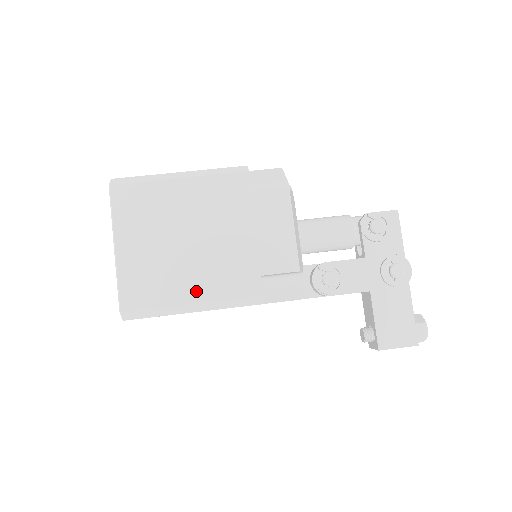
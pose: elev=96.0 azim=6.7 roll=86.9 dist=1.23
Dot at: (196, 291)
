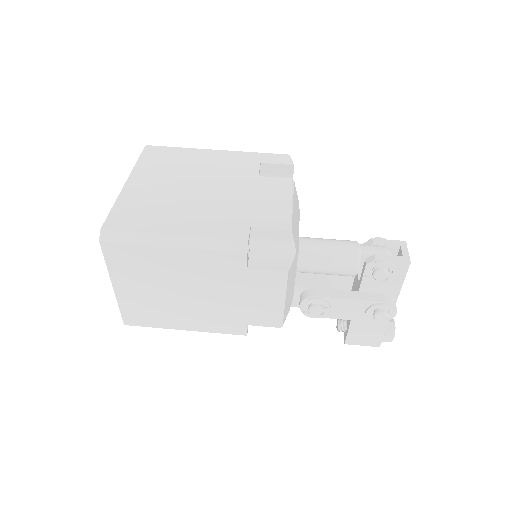
Dot at: (188, 324)
